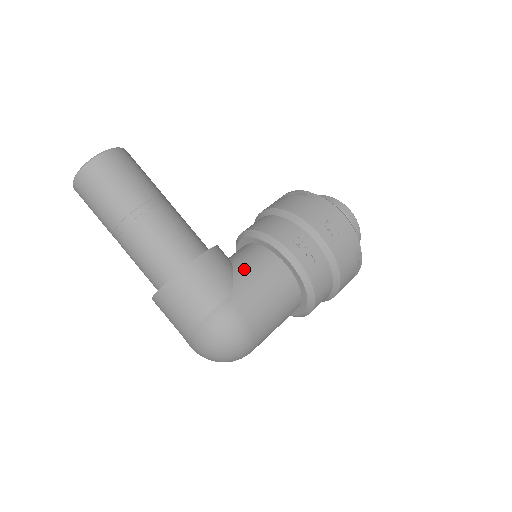
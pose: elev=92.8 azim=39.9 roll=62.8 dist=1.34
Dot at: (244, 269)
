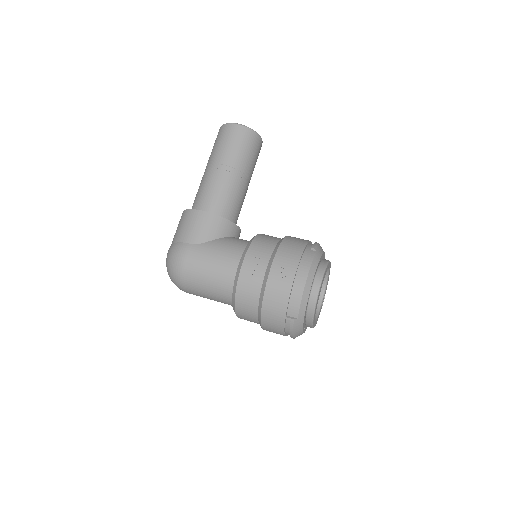
Dot at: (220, 244)
